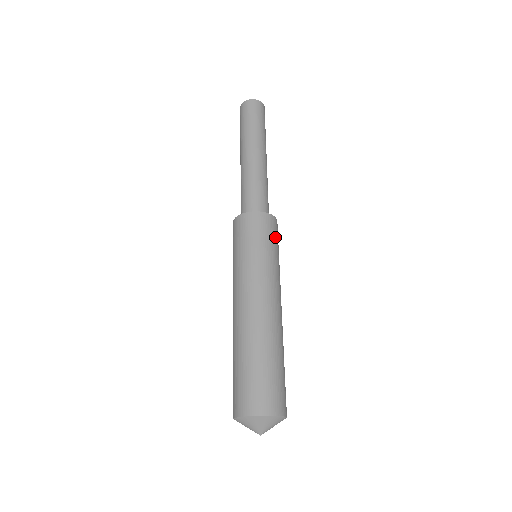
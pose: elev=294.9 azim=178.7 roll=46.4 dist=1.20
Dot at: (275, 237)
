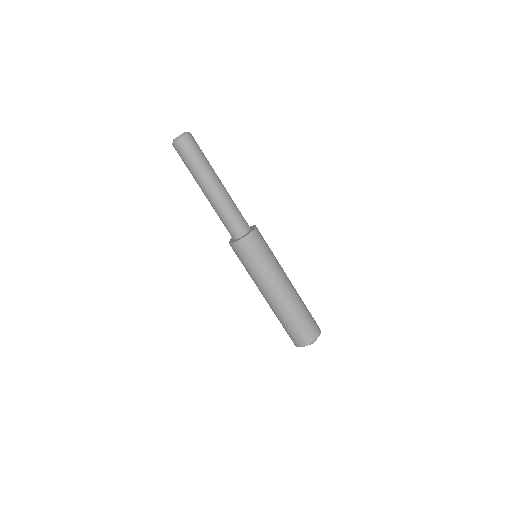
Dot at: (264, 240)
